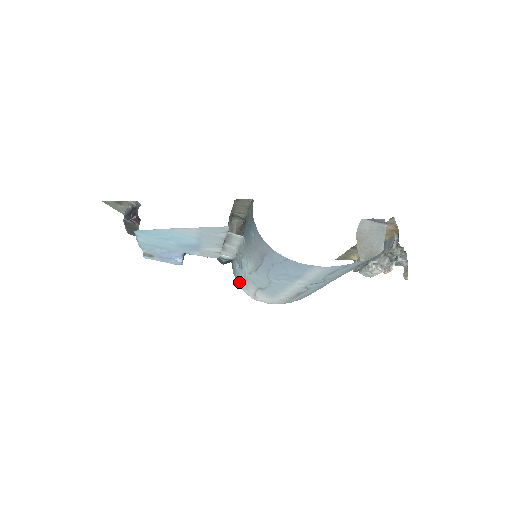
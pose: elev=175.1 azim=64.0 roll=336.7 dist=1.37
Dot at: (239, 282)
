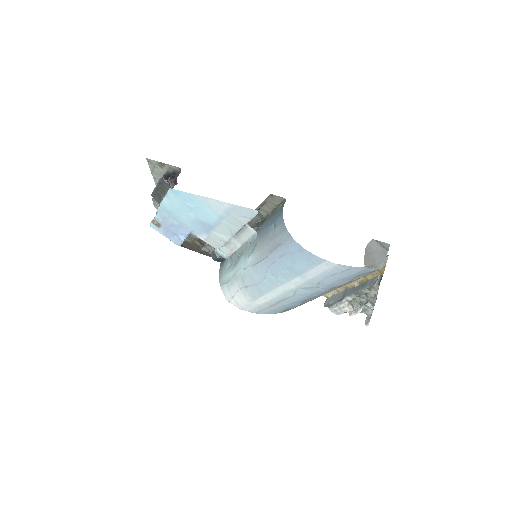
Dot at: (222, 281)
